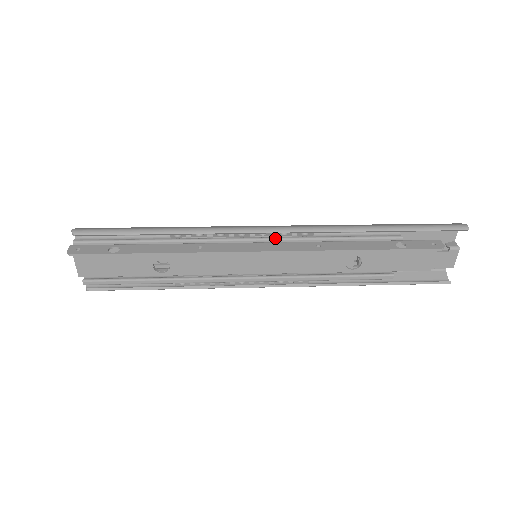
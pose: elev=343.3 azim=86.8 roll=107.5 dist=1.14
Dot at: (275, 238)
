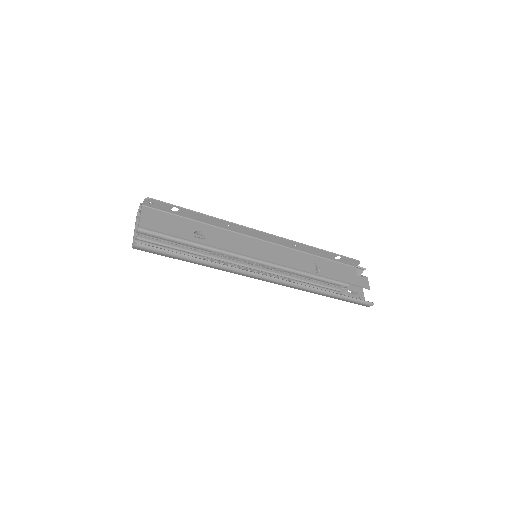
Dot at: occluded
